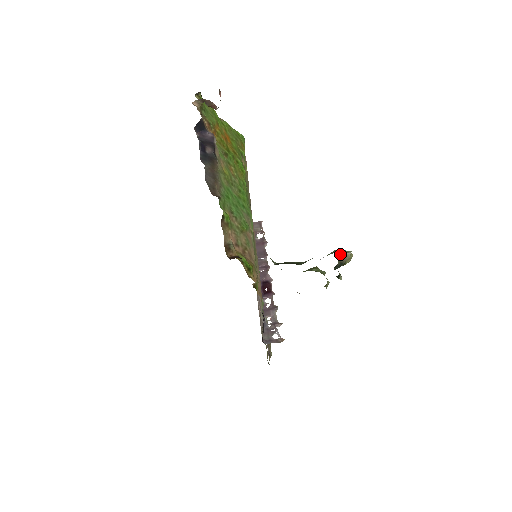
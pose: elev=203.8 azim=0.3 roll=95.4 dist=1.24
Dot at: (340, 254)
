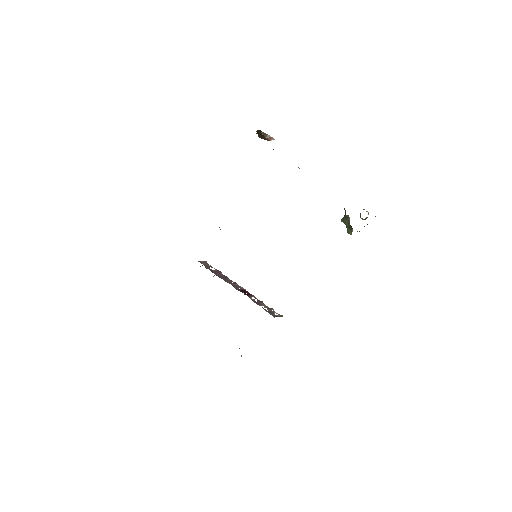
Dot at: (367, 211)
